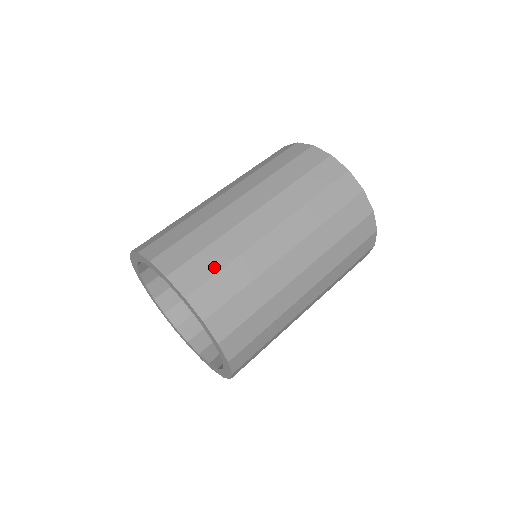
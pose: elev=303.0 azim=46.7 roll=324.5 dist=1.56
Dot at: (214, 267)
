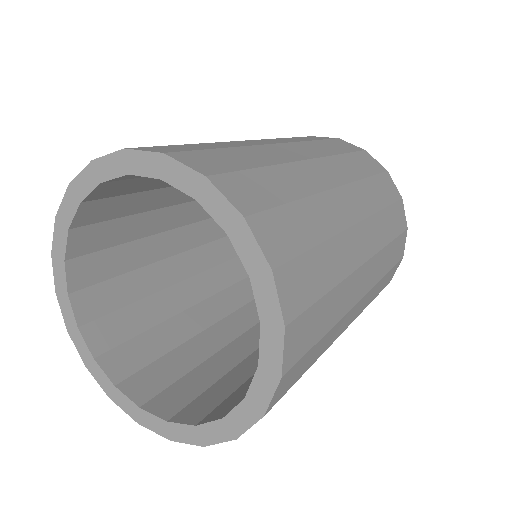
Dot at: (204, 148)
